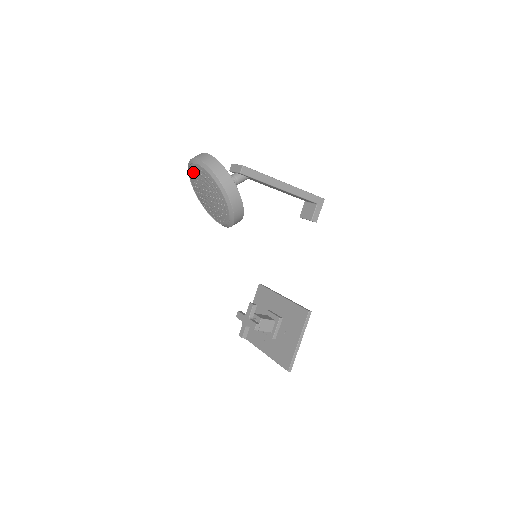
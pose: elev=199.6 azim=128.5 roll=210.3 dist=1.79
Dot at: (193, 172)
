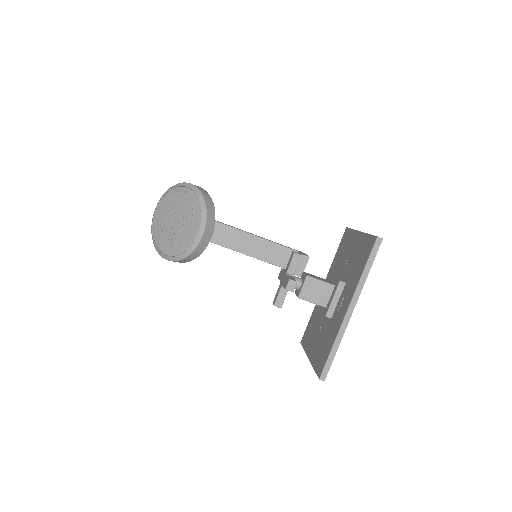
Dot at: (156, 226)
